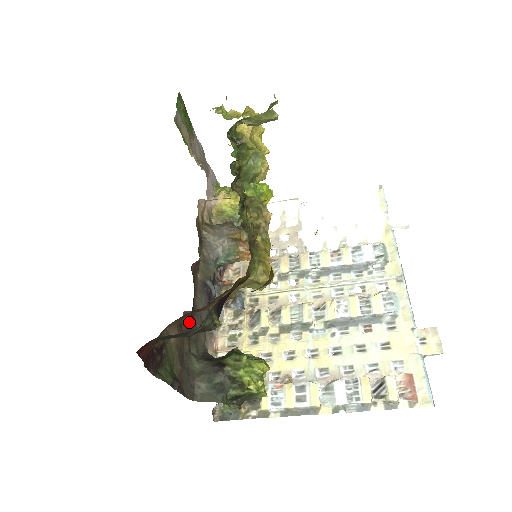
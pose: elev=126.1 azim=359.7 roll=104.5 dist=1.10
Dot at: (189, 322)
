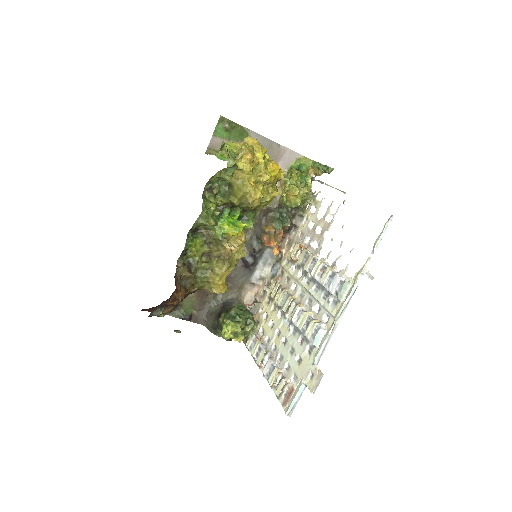
Dot at: occluded
